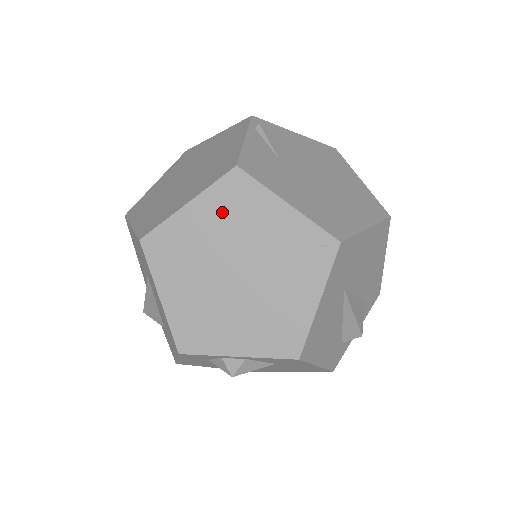
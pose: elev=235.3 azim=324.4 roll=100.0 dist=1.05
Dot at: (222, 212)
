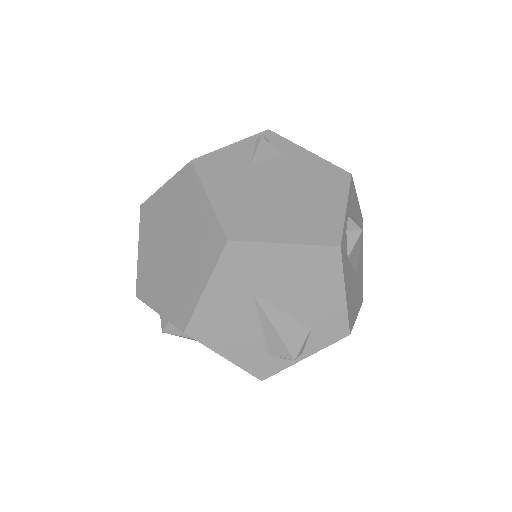
Dot at: (177, 195)
